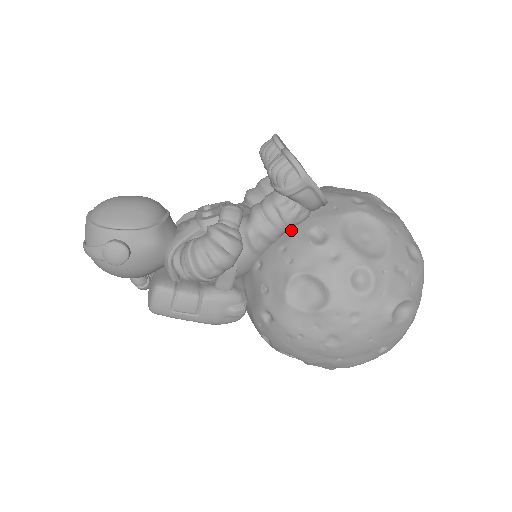
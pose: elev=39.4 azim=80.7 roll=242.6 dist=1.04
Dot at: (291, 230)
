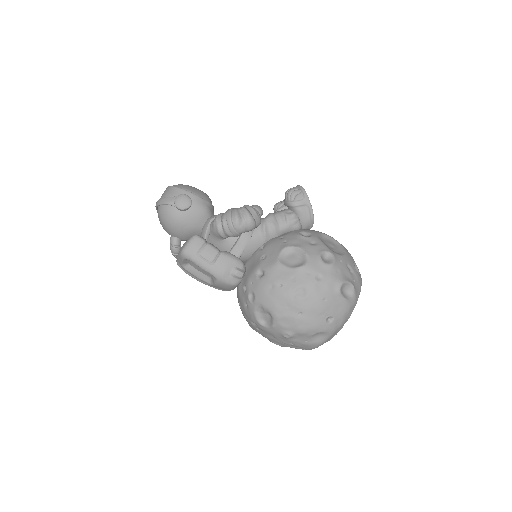
Dot at: (288, 232)
